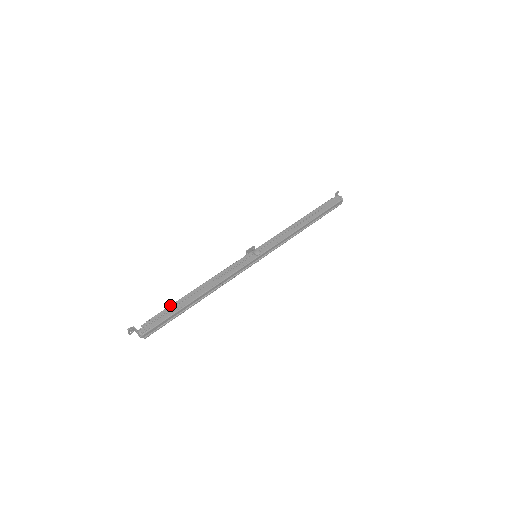
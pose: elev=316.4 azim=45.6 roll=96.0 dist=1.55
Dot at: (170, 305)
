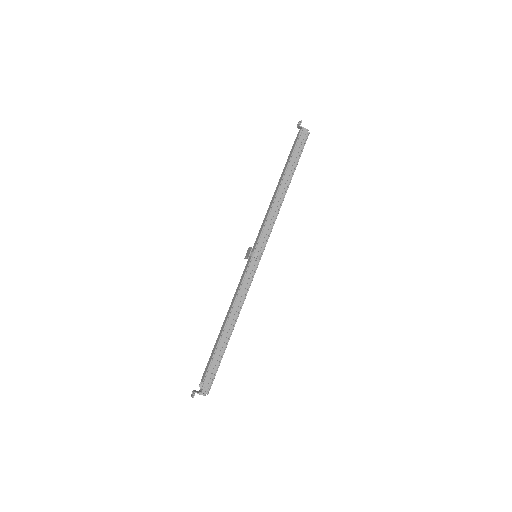
Dot at: (213, 356)
